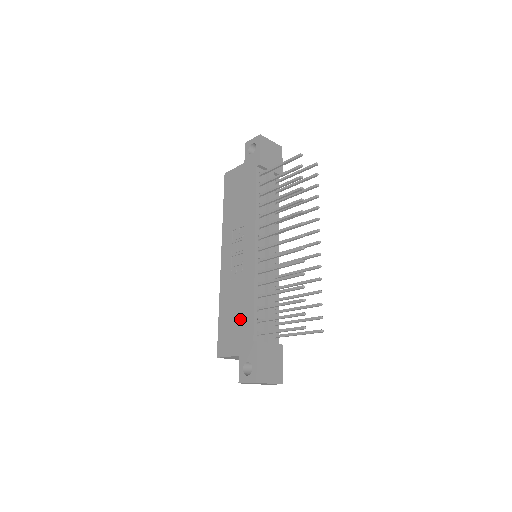
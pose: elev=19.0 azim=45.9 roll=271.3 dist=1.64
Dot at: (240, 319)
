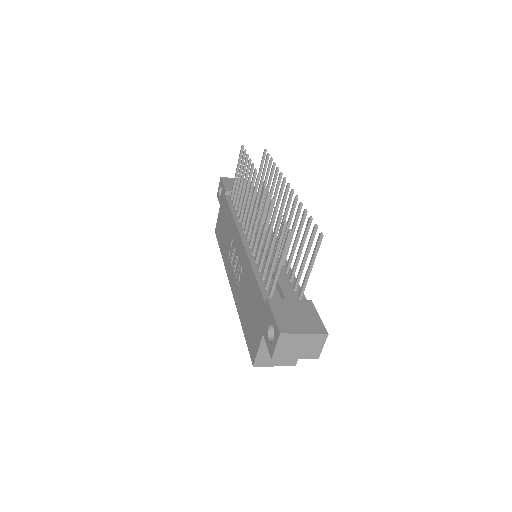
Dot at: (252, 304)
